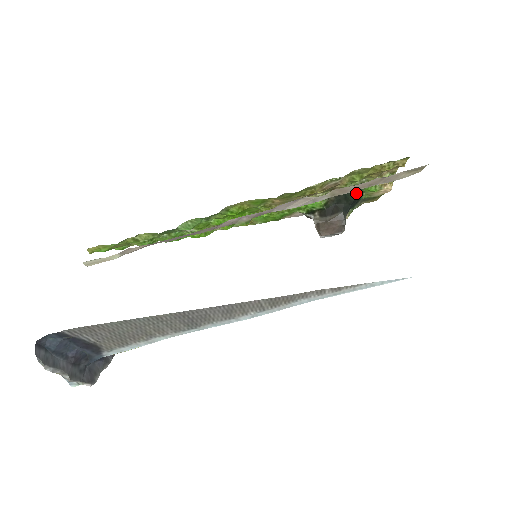
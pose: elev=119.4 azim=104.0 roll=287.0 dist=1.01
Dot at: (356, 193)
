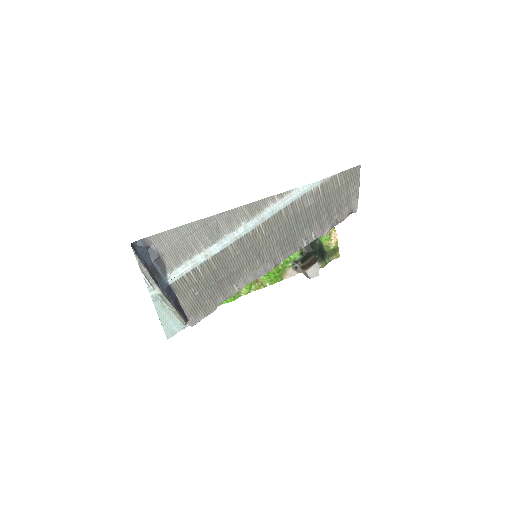
Dot at: (317, 243)
